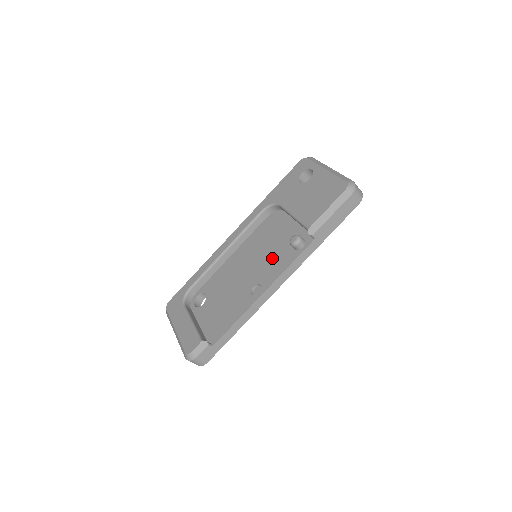
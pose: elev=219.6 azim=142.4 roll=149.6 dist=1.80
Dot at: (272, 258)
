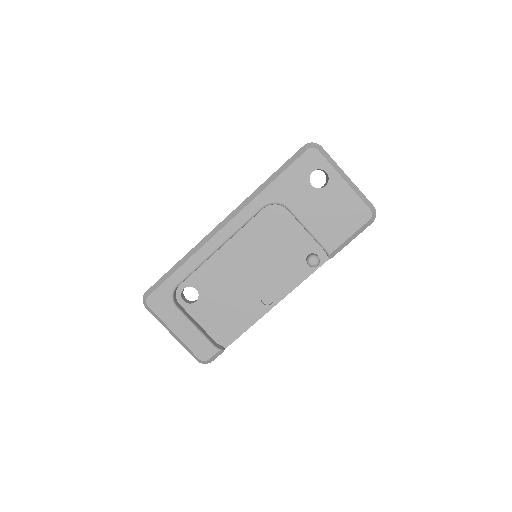
Dot at: (281, 267)
